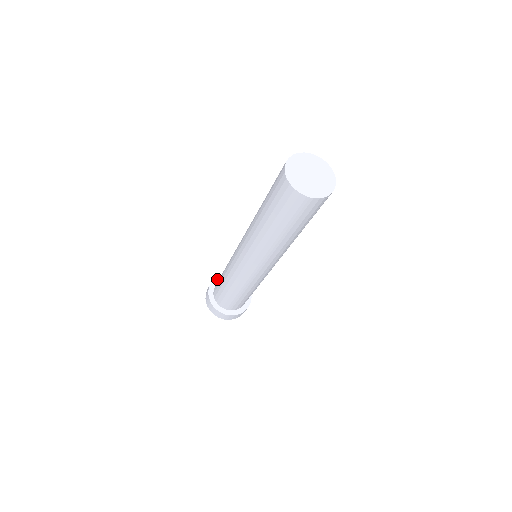
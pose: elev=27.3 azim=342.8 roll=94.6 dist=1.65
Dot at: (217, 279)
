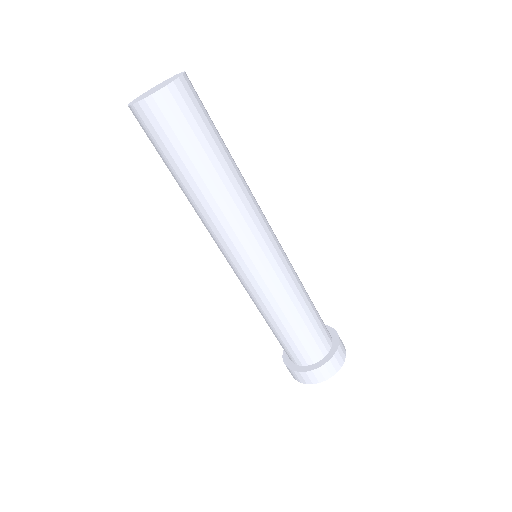
Dot at: occluded
